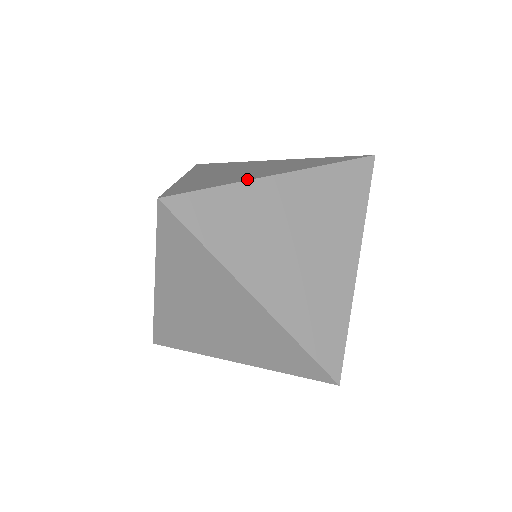
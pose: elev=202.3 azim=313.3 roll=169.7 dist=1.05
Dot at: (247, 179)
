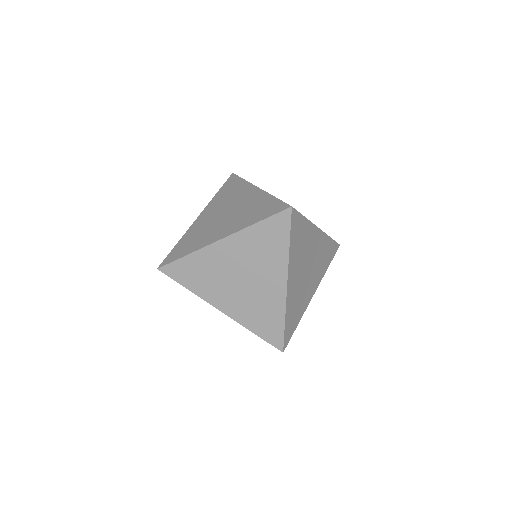
Dot at: (202, 246)
